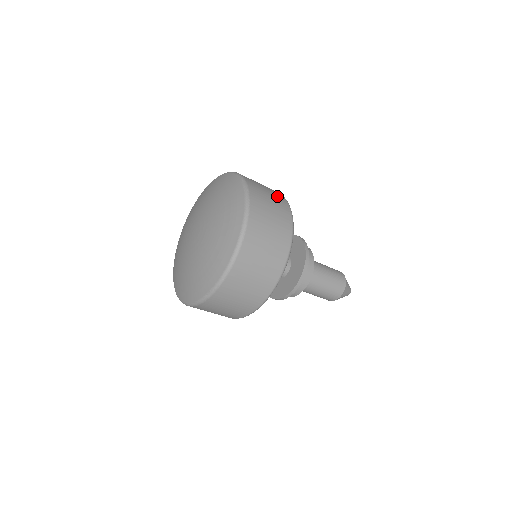
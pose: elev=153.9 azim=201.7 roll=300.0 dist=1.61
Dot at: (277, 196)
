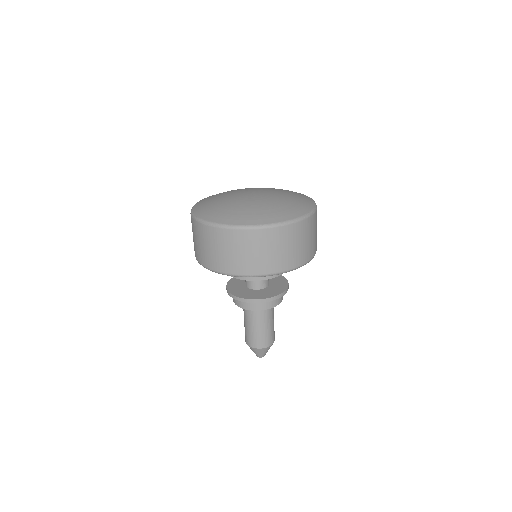
Dot at: (302, 254)
